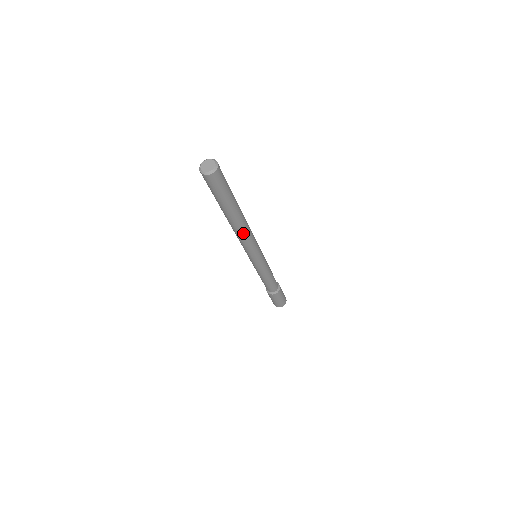
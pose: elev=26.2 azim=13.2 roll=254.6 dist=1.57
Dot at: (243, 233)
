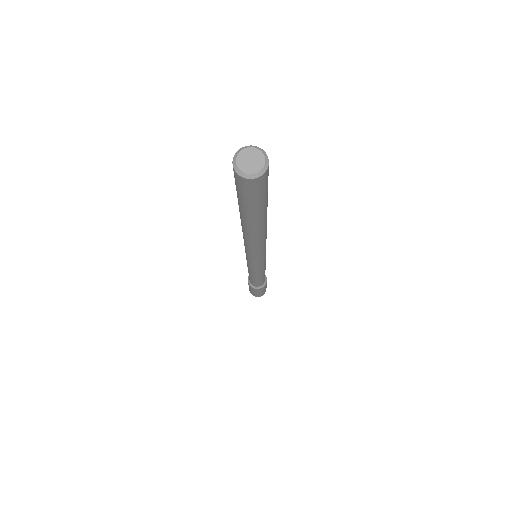
Dot at: (258, 241)
